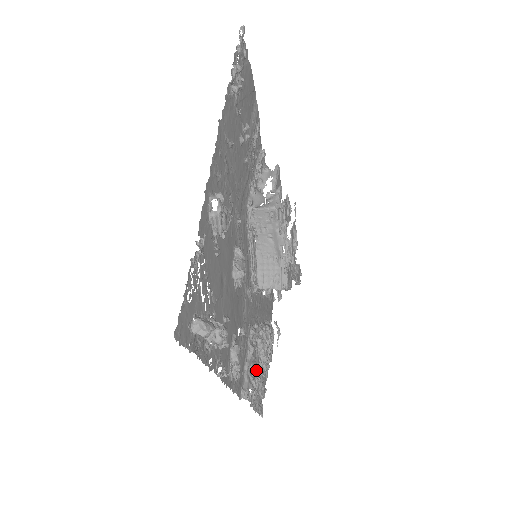
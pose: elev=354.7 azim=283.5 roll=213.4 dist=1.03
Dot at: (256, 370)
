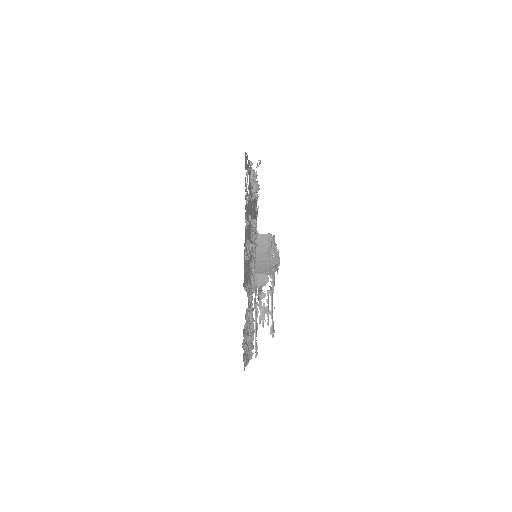
Dot at: occluded
